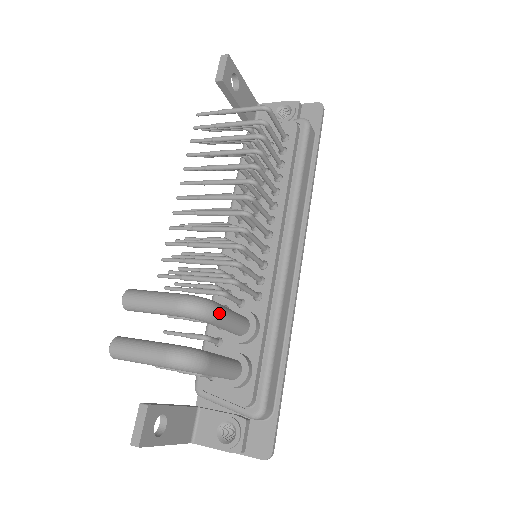
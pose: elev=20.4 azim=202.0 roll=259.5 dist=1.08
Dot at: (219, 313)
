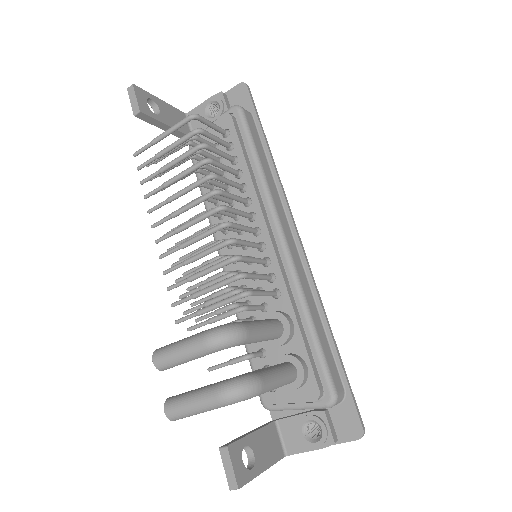
Dot at: (247, 331)
